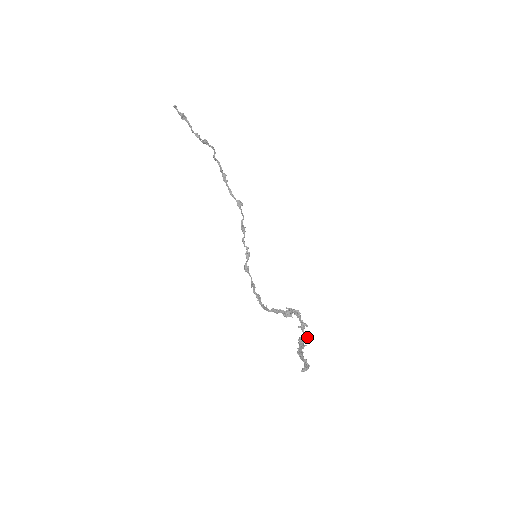
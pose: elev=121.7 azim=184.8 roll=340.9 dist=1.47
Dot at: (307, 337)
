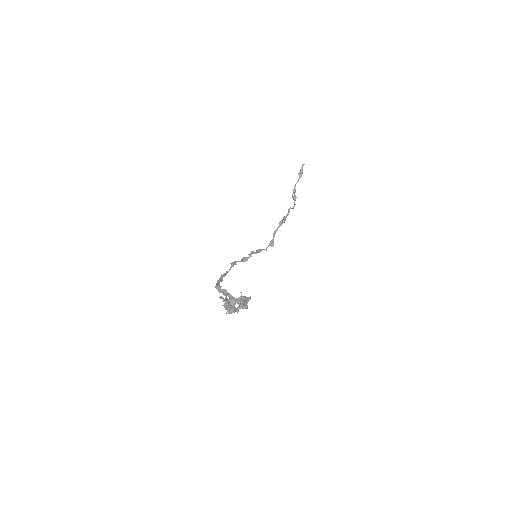
Dot at: occluded
